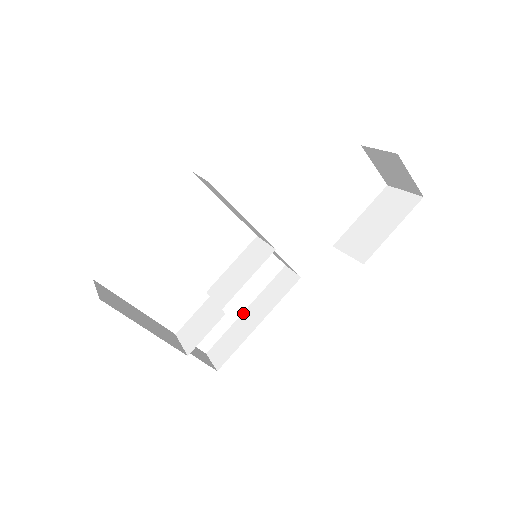
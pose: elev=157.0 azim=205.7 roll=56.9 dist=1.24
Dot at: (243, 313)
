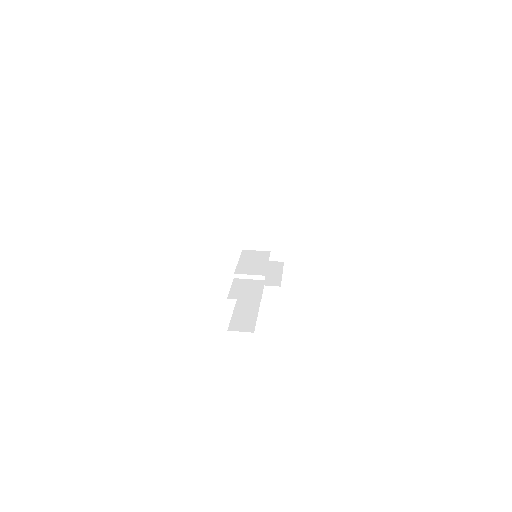
Dot at: (236, 306)
